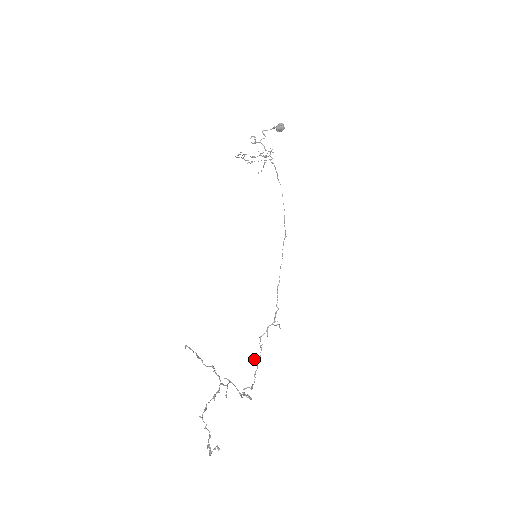
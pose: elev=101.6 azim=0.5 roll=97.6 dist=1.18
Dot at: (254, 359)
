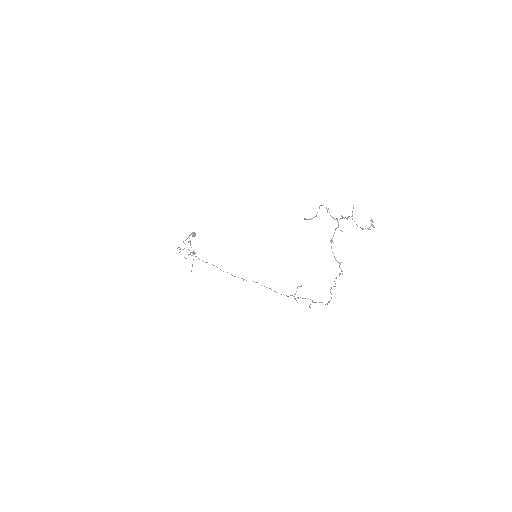
Dot at: (310, 304)
